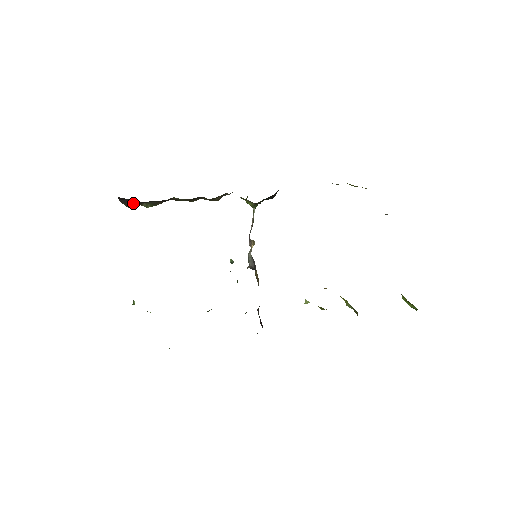
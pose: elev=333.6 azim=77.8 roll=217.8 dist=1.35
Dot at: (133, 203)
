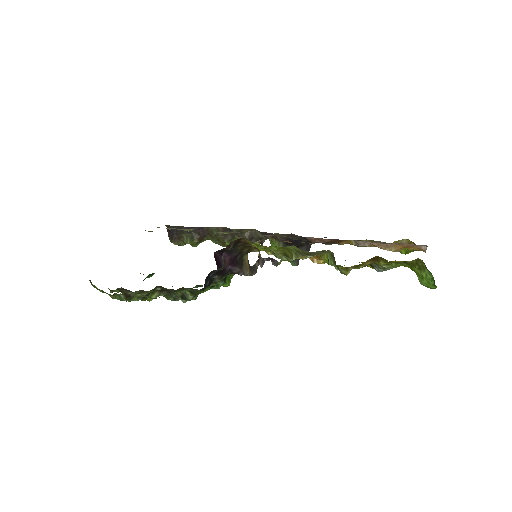
Dot at: (177, 236)
